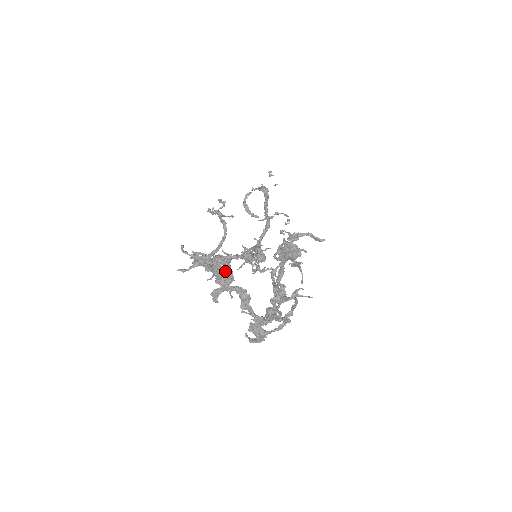
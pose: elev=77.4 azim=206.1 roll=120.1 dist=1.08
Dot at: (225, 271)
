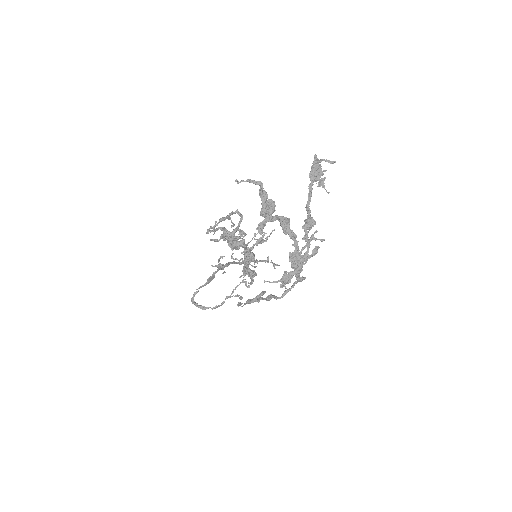
Dot at: (268, 202)
